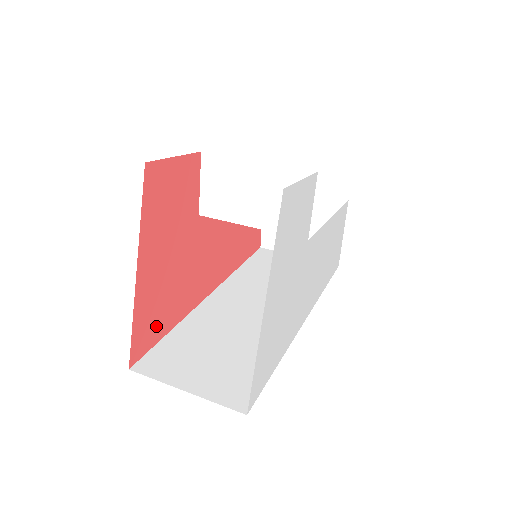
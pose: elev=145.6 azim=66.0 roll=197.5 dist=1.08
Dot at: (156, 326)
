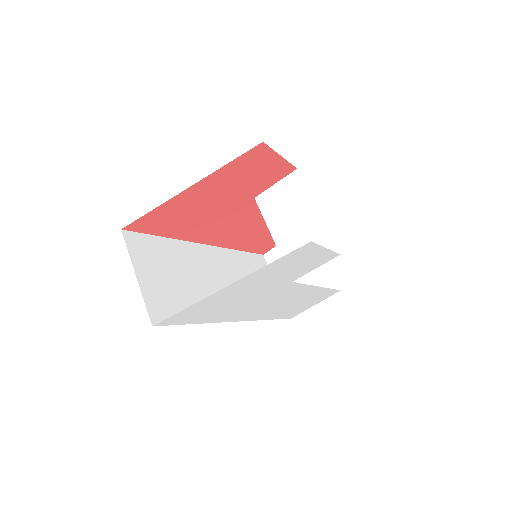
Dot at: (161, 225)
